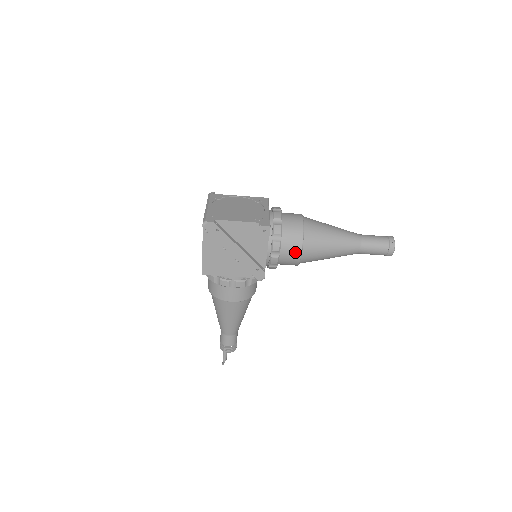
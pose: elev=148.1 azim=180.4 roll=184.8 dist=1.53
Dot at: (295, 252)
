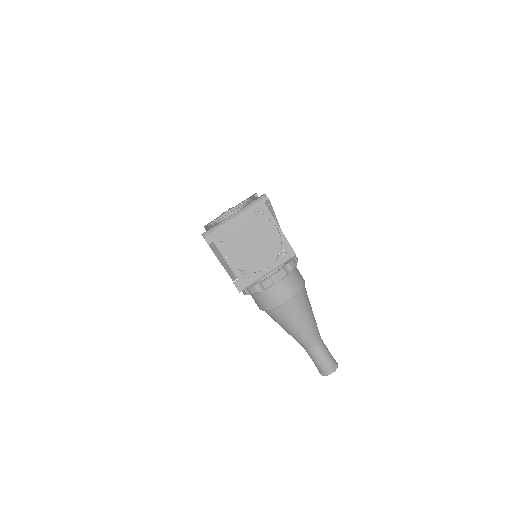
Dot at: (257, 304)
